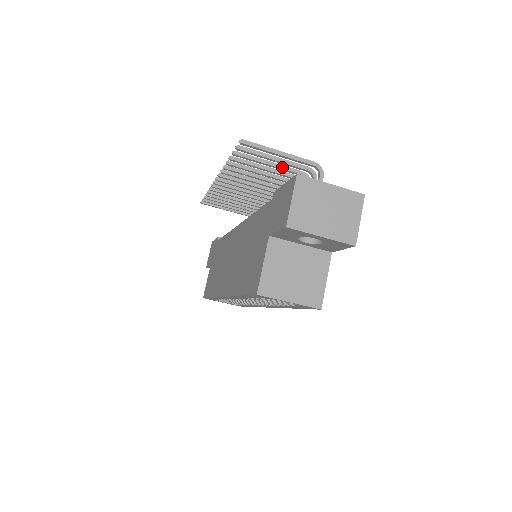
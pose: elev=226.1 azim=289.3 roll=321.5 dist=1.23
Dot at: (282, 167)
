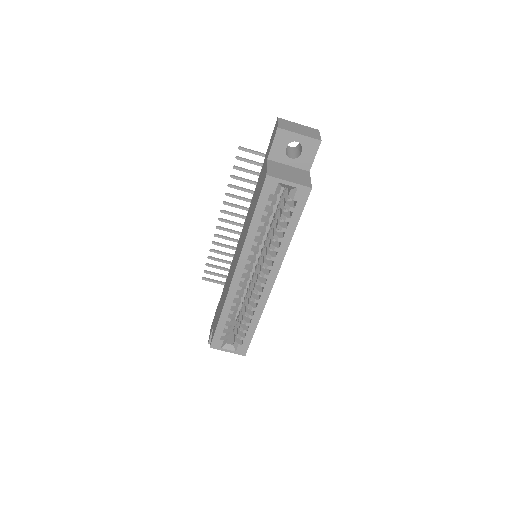
Dot at: occluded
